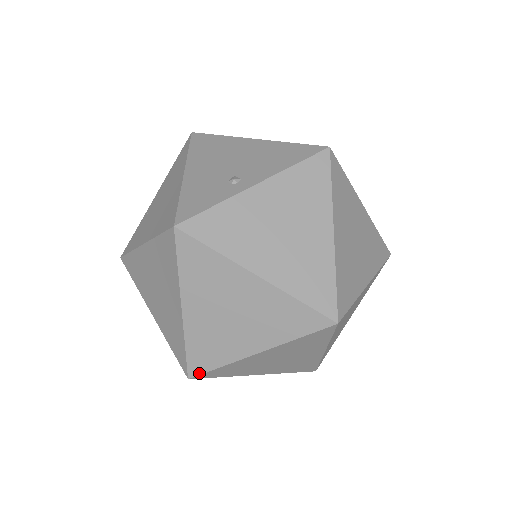
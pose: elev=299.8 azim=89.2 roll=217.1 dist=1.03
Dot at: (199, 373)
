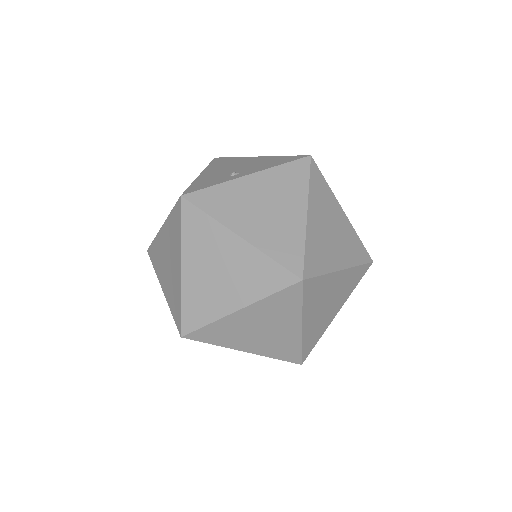
Dot at: (190, 331)
